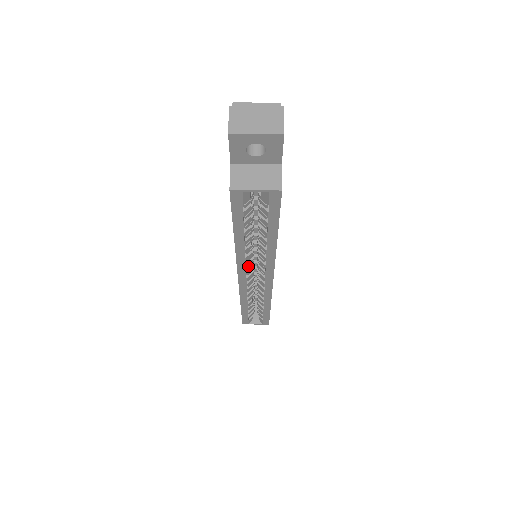
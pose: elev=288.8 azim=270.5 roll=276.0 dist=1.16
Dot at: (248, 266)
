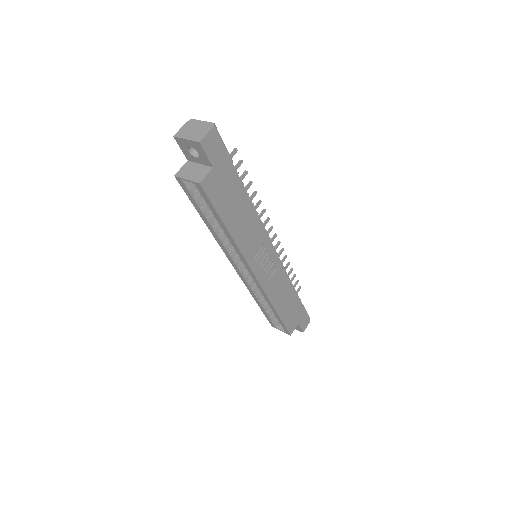
Dot at: (235, 257)
